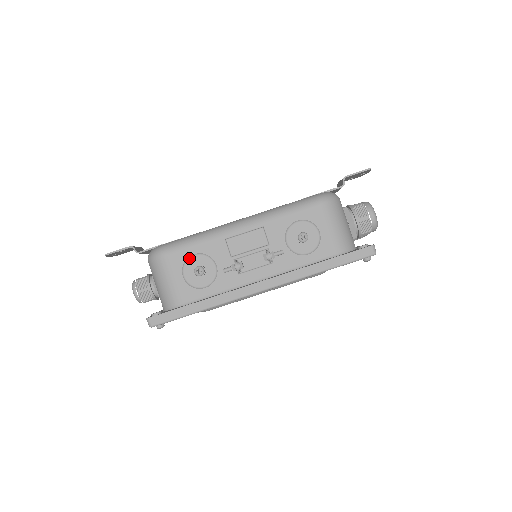
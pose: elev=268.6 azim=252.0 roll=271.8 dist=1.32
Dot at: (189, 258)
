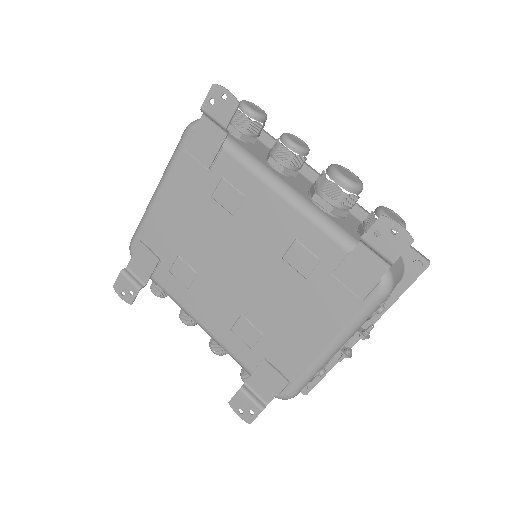
Dot at: occluded
